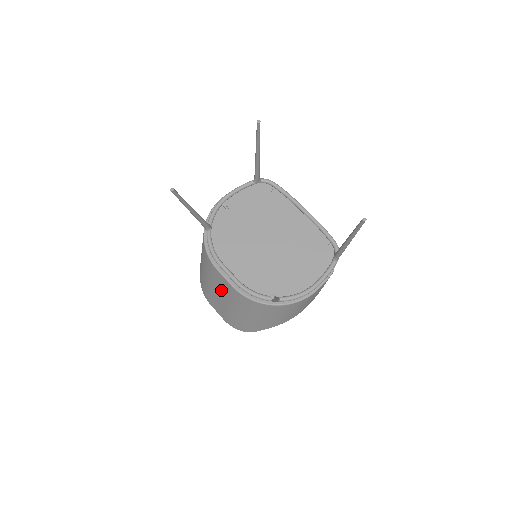
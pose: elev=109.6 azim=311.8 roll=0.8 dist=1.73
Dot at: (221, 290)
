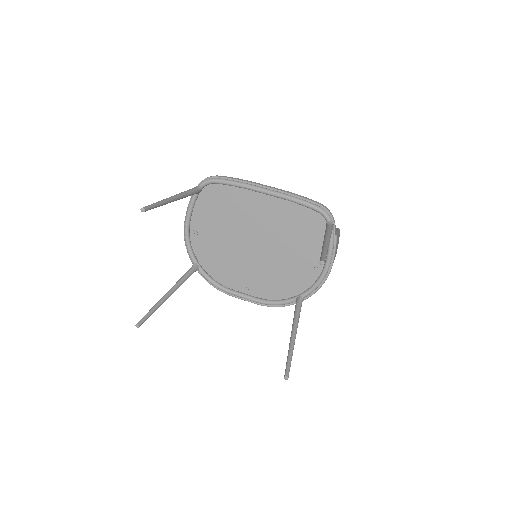
Dot at: occluded
